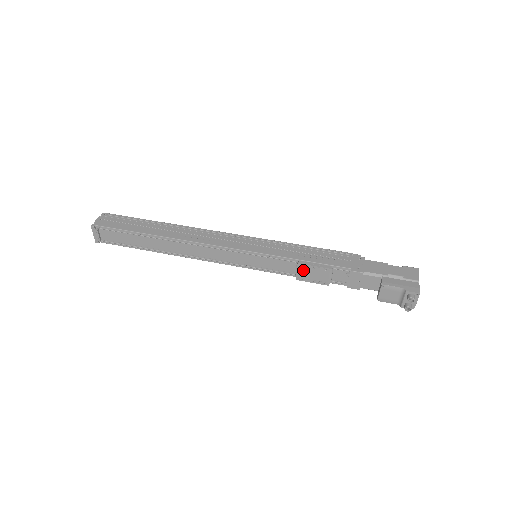
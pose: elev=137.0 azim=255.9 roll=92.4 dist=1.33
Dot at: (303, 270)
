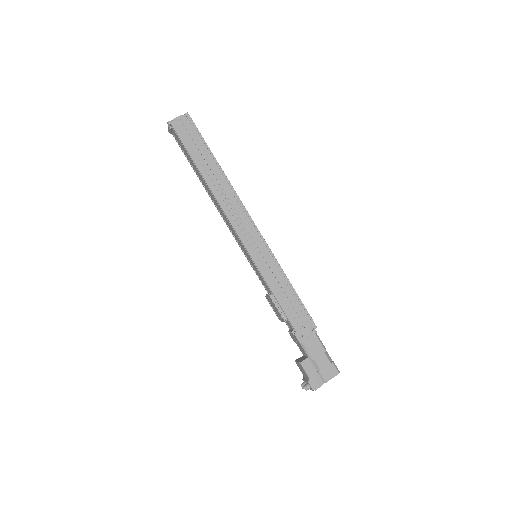
Dot at: (271, 300)
